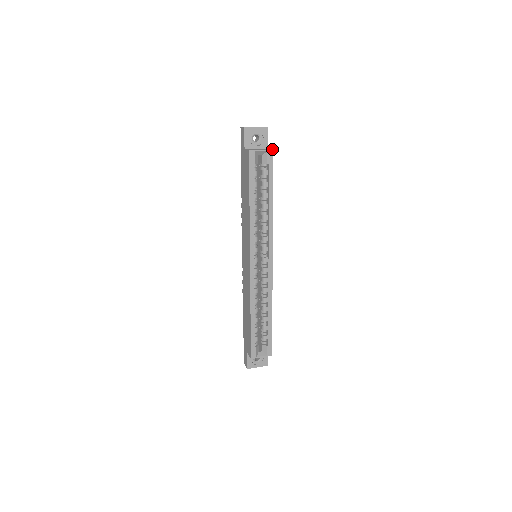
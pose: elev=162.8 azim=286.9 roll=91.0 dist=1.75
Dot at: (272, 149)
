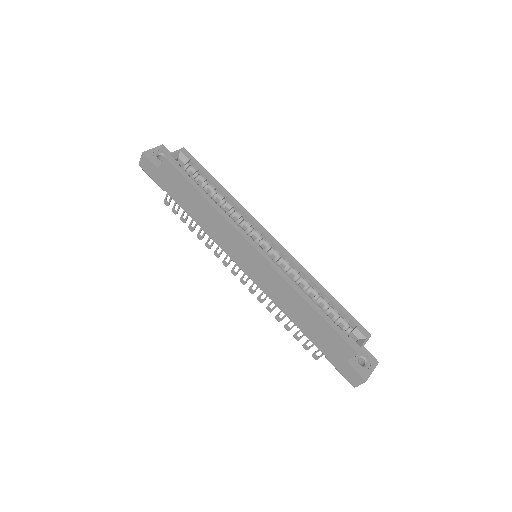
Dot at: (183, 149)
